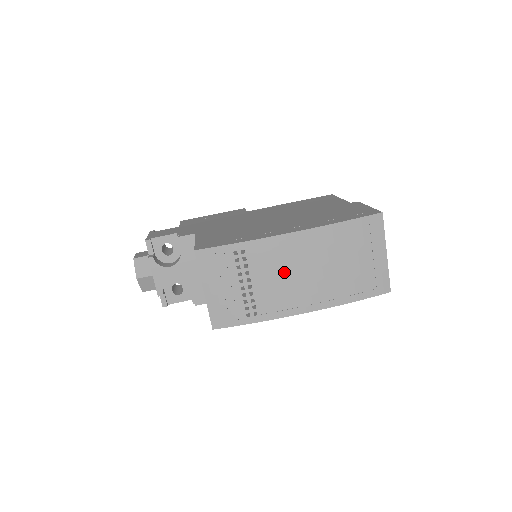
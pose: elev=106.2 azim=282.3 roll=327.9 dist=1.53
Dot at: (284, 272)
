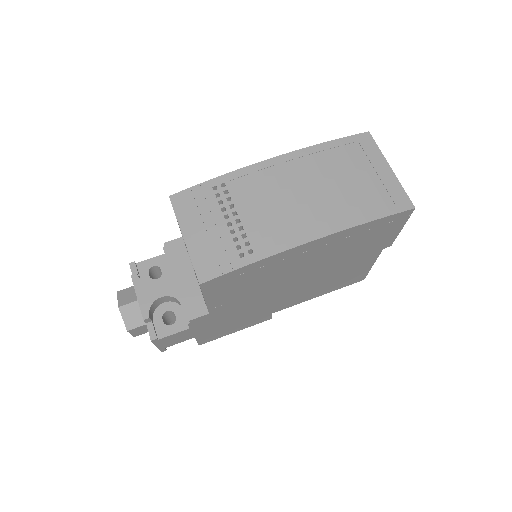
Dot at: (275, 198)
